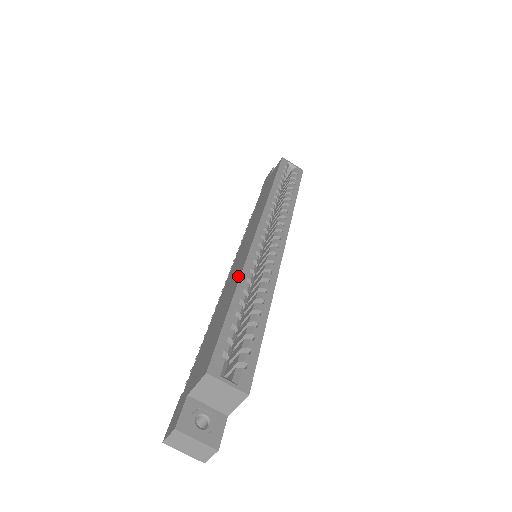
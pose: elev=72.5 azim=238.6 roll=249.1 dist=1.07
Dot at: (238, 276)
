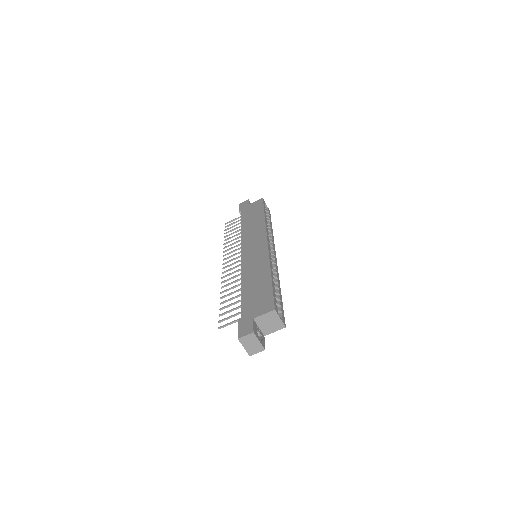
Dot at: (266, 265)
